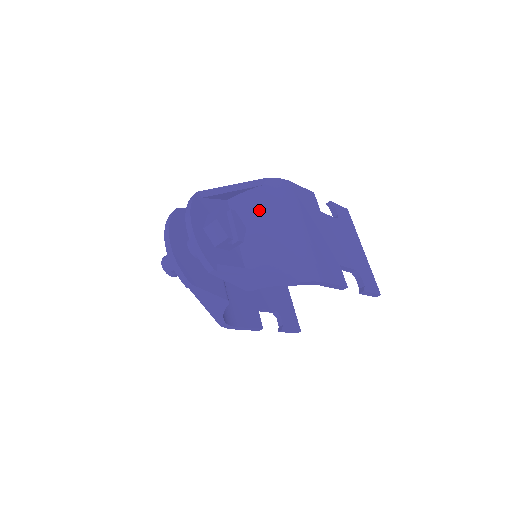
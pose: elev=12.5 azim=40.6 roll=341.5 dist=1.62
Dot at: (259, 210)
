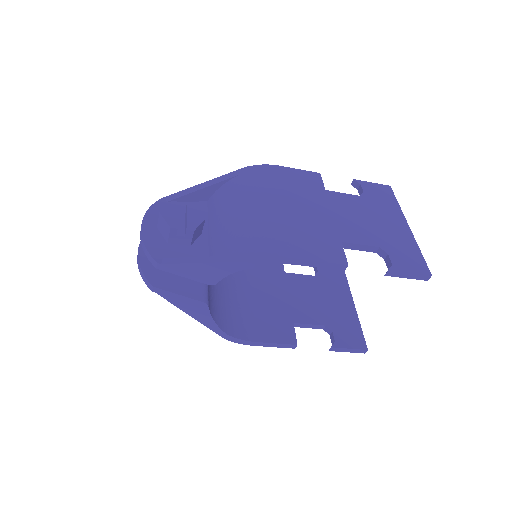
Dot at: (228, 200)
